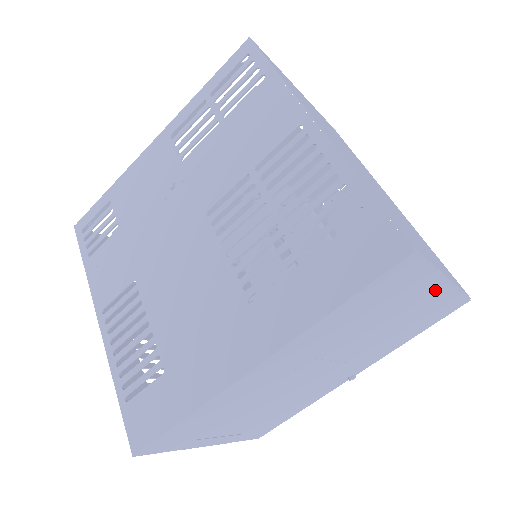
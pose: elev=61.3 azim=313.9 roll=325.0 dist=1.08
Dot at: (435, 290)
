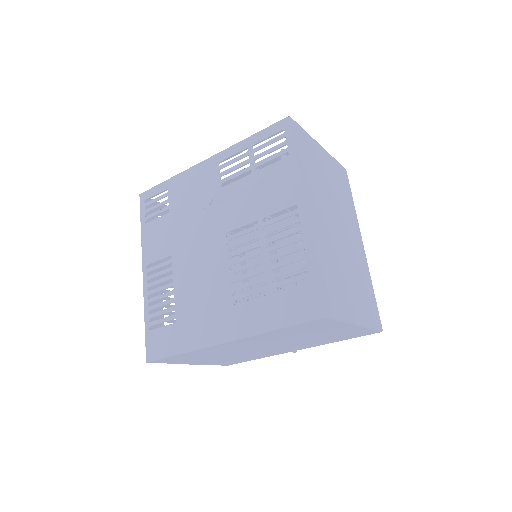
Dot at: (348, 328)
